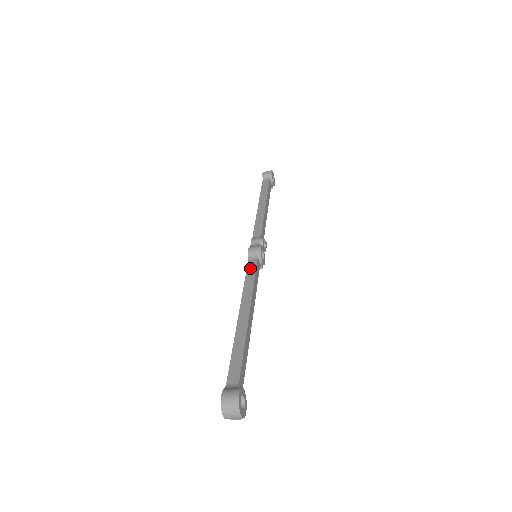
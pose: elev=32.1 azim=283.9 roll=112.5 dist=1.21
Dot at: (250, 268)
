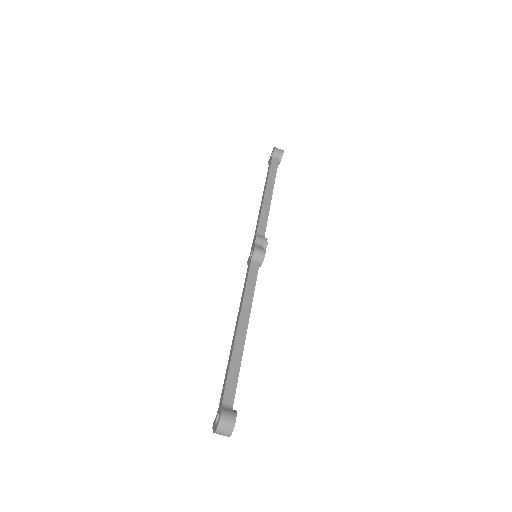
Dot at: (252, 272)
